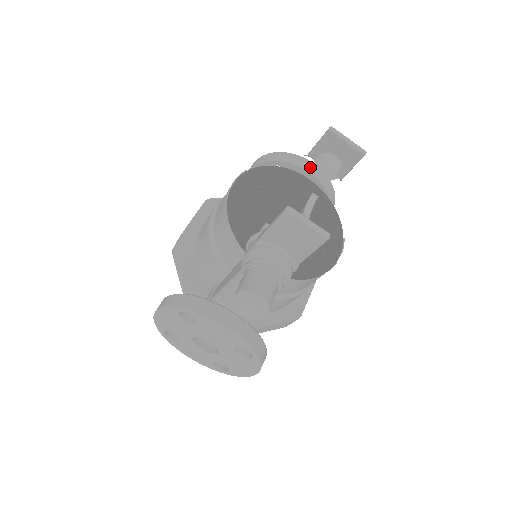
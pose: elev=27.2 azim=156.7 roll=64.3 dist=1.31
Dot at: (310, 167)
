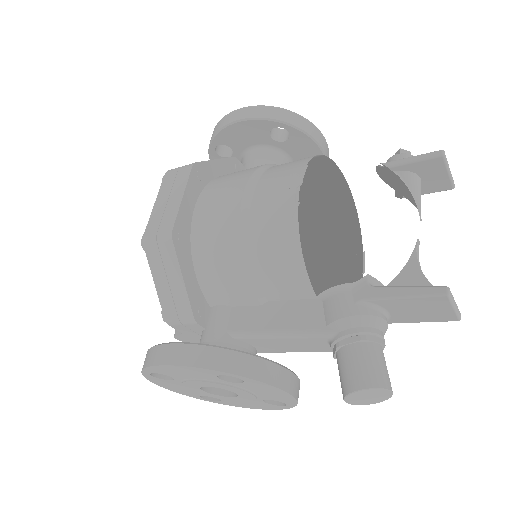
Dot at: (322, 142)
